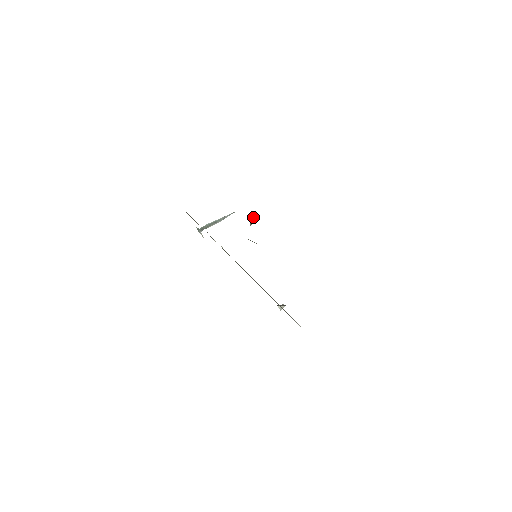
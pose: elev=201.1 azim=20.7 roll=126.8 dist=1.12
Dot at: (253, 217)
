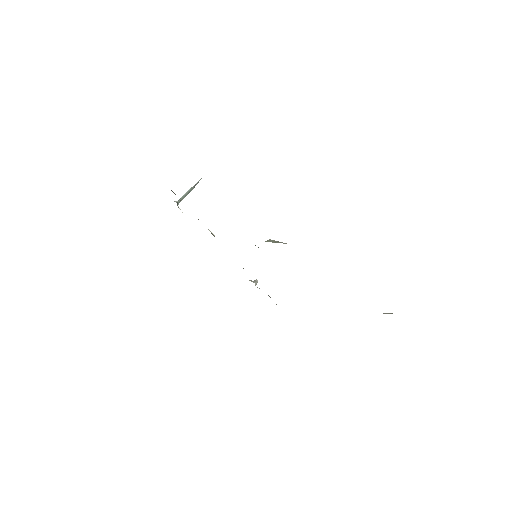
Dot at: occluded
